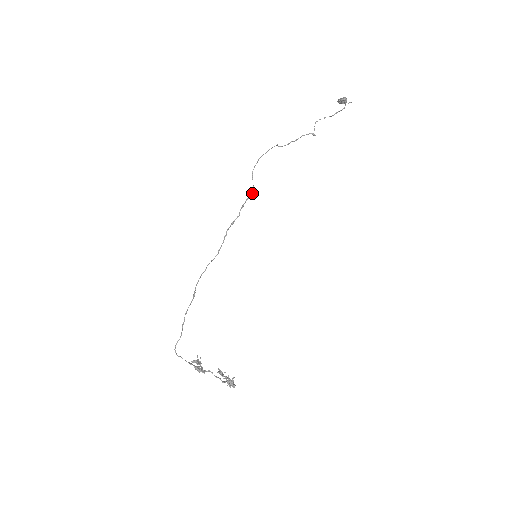
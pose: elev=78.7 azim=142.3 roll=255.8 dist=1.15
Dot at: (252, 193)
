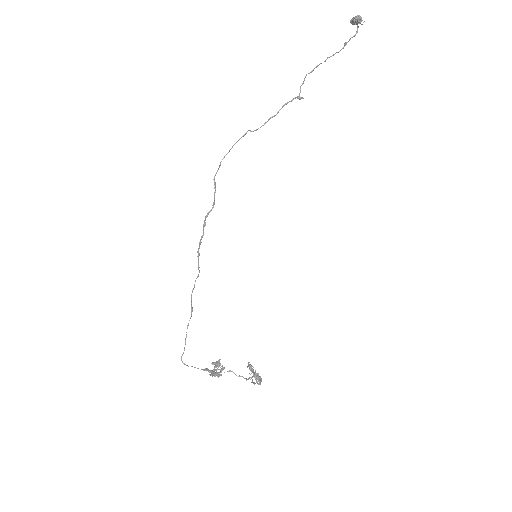
Dot at: occluded
